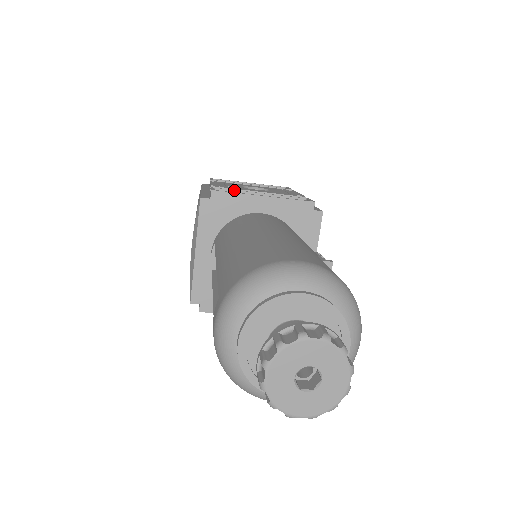
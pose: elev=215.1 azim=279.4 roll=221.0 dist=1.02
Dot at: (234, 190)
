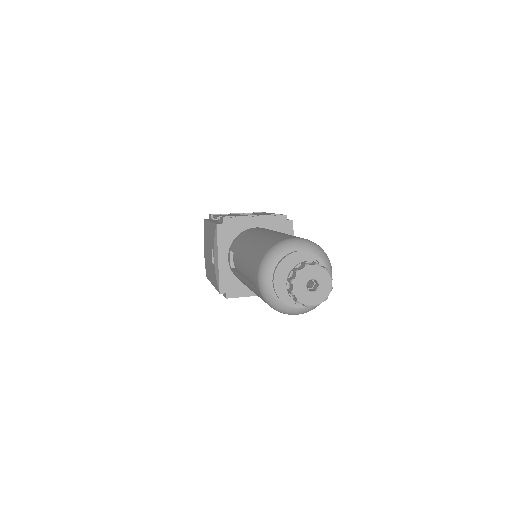
Dot at: occluded
